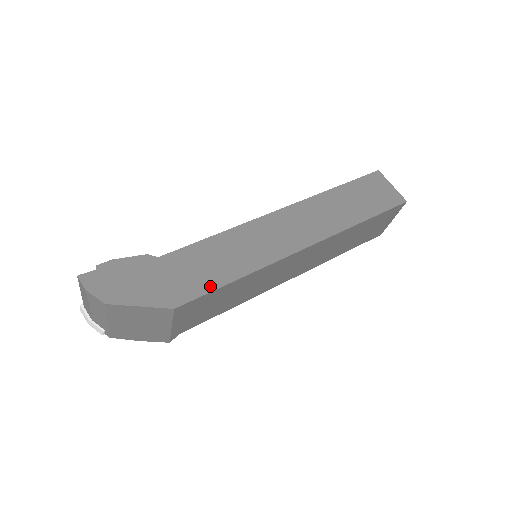
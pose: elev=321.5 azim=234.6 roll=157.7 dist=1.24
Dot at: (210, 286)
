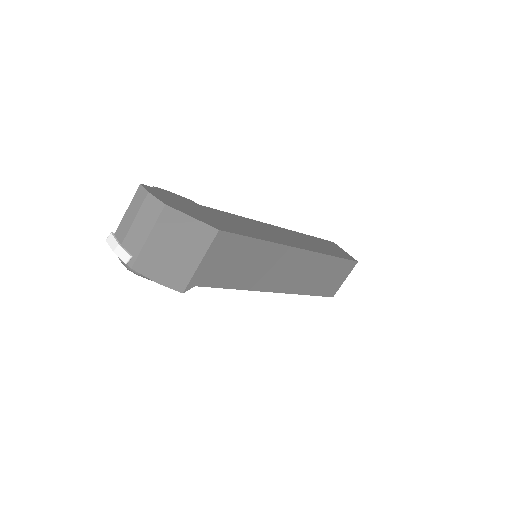
Dot at: (242, 233)
